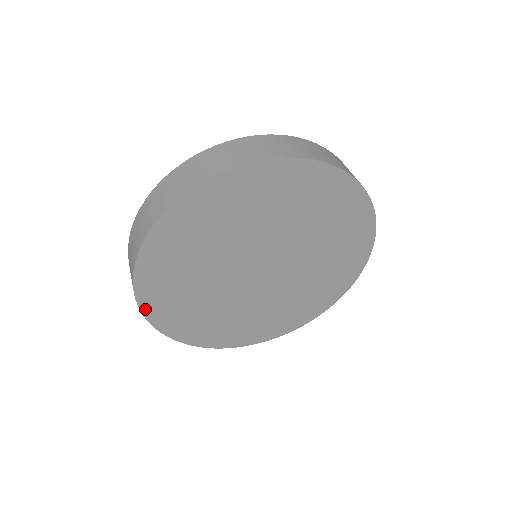
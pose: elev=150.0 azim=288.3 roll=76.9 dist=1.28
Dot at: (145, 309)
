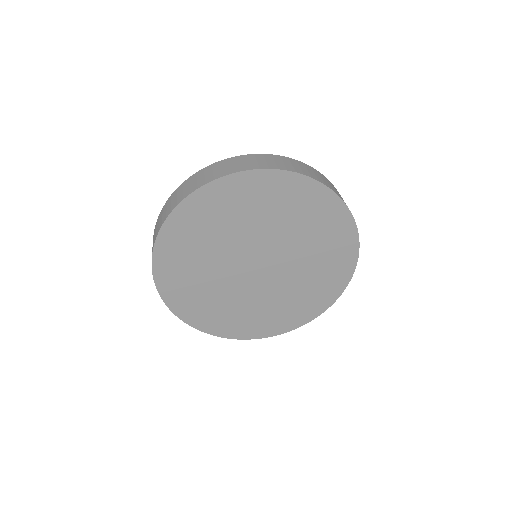
Dot at: (165, 297)
